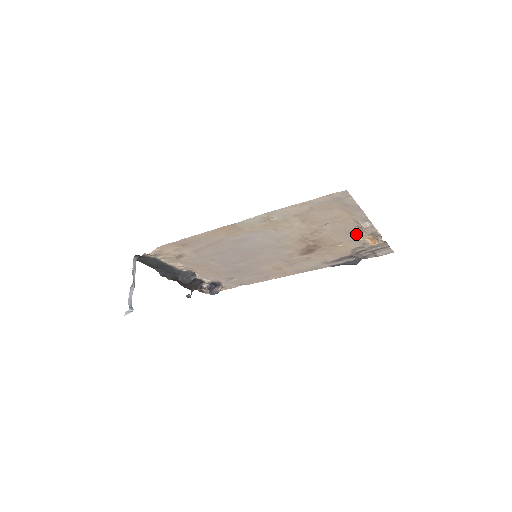
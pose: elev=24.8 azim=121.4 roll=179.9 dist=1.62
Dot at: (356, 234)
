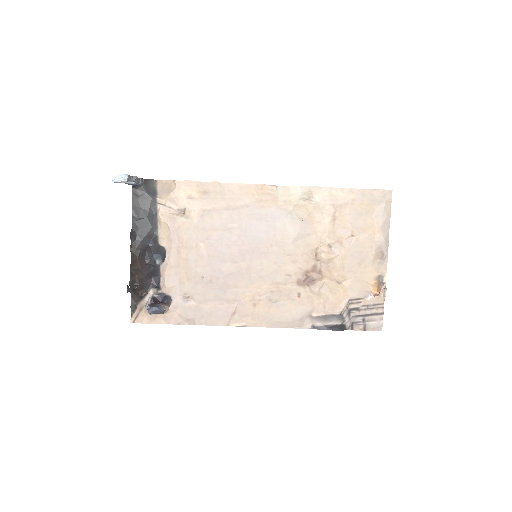
Dot at: (366, 270)
